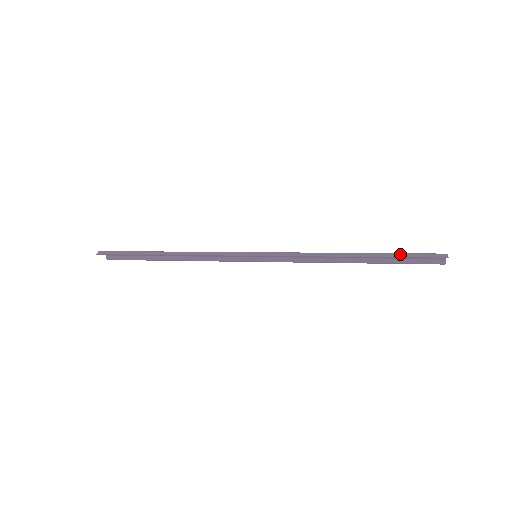
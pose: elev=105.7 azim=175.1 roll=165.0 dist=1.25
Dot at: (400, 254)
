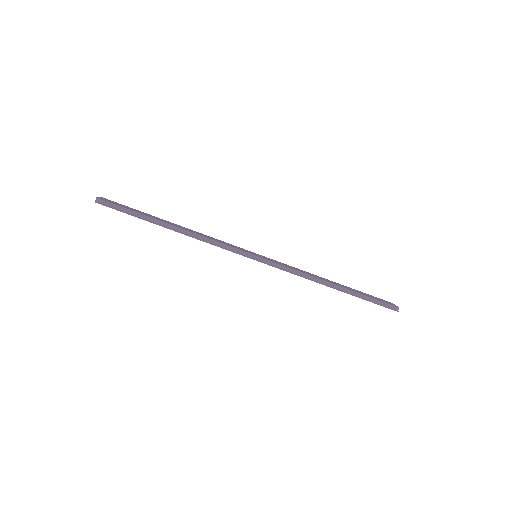
Dot at: (368, 298)
